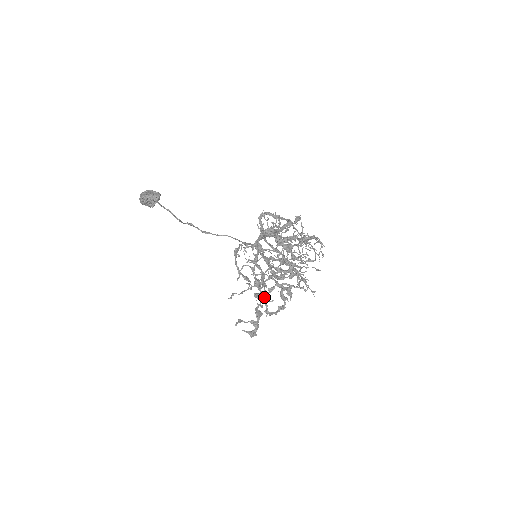
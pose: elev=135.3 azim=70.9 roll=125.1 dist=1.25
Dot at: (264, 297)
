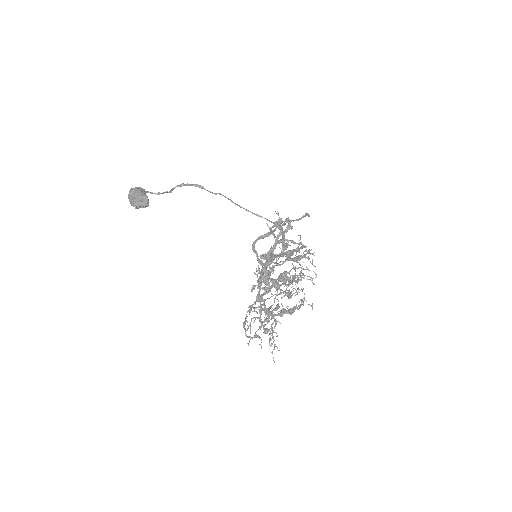
Dot at: (274, 348)
